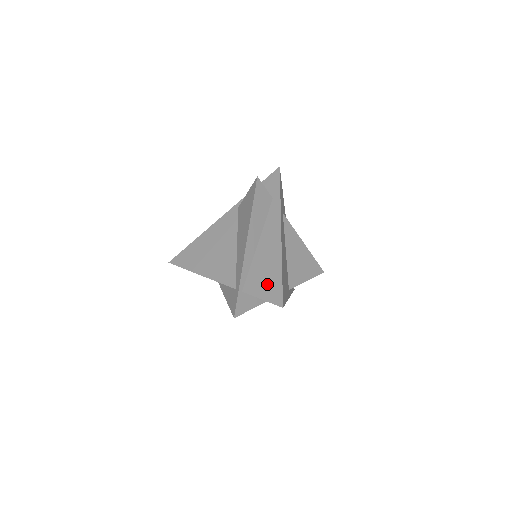
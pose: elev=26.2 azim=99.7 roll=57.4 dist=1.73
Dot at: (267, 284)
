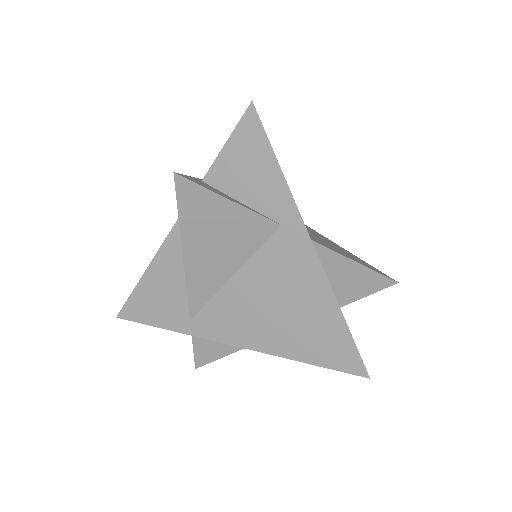
Dot at: occluded
